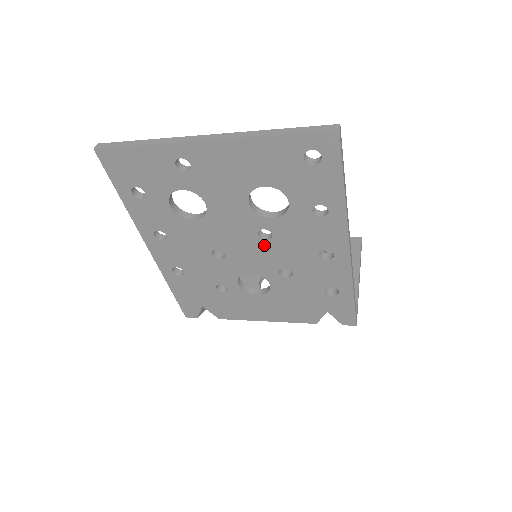
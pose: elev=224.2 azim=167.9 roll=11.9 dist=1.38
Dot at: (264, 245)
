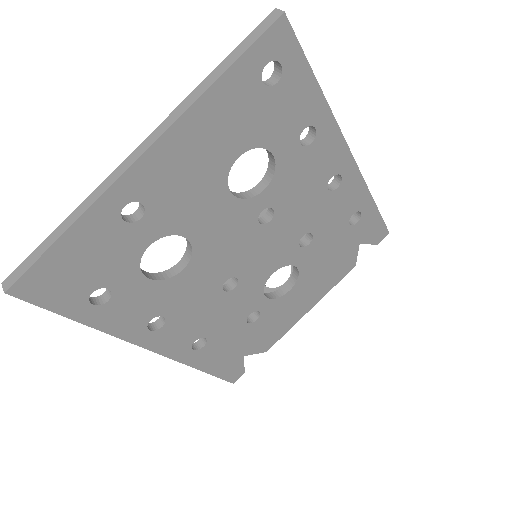
Dot at: (271, 229)
